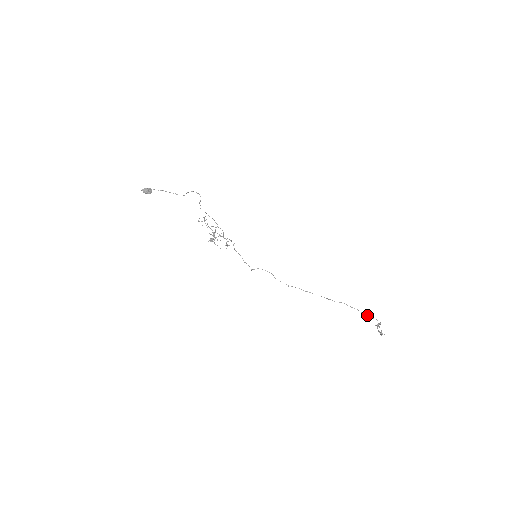
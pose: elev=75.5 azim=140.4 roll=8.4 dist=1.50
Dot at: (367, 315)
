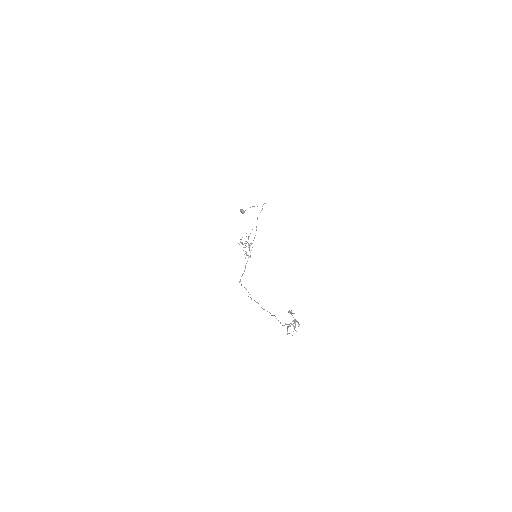
Dot at: (293, 325)
